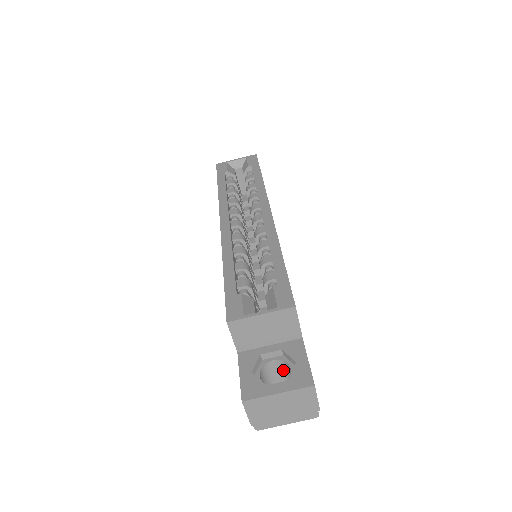
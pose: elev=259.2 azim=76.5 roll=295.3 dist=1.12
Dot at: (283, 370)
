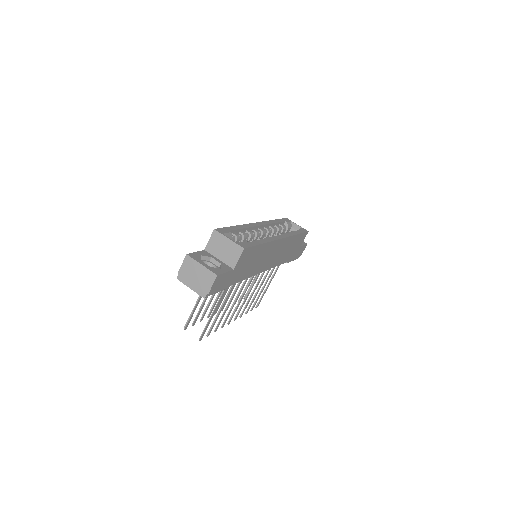
Dot at: occluded
